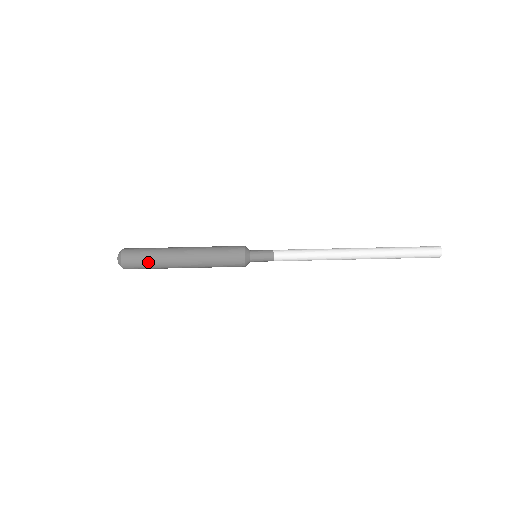
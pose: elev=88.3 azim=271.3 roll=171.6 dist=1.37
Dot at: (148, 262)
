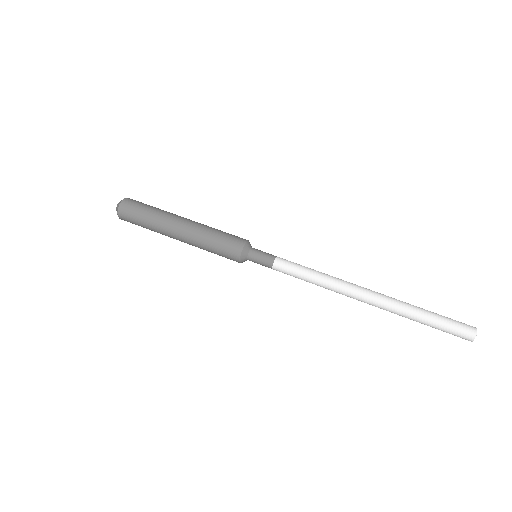
Dot at: (145, 214)
